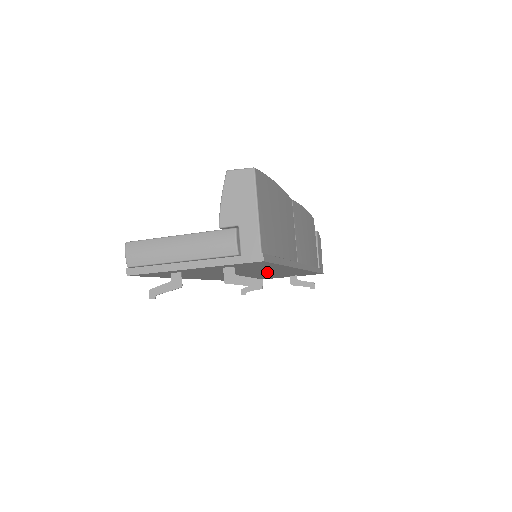
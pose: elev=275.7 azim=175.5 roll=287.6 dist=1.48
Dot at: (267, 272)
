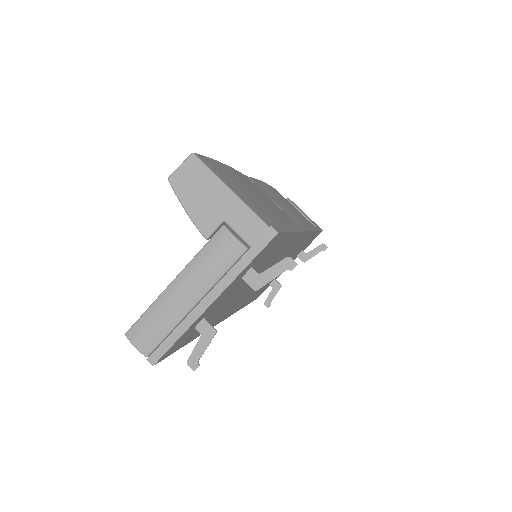
Dot at: (279, 261)
